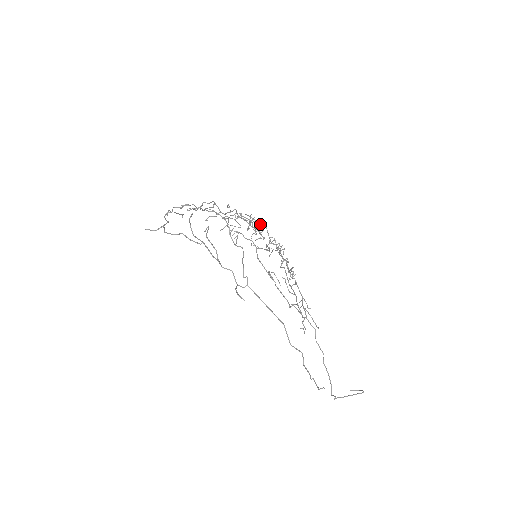
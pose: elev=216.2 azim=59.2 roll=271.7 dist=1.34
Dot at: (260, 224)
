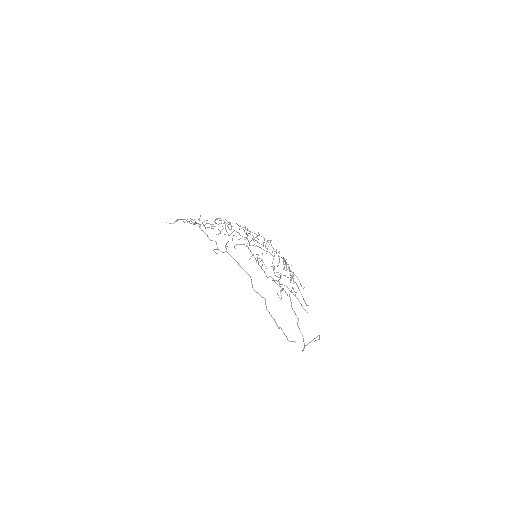
Dot at: occluded
